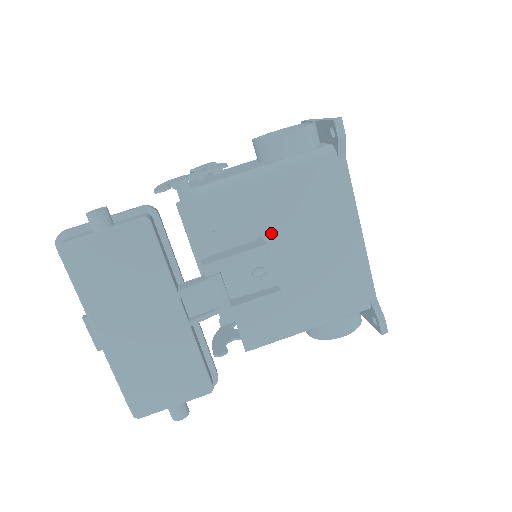
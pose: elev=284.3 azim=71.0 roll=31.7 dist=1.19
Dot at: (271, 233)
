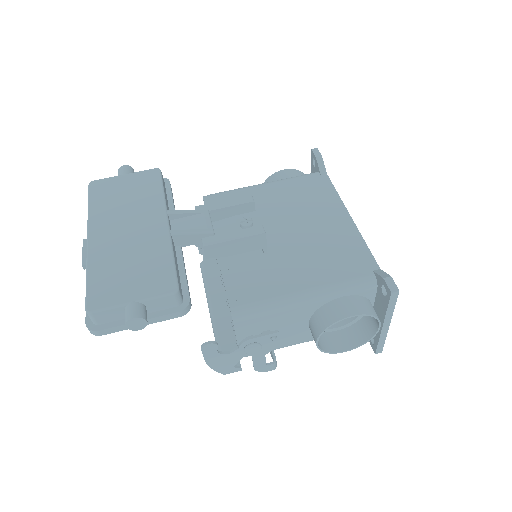
Dot at: (264, 217)
